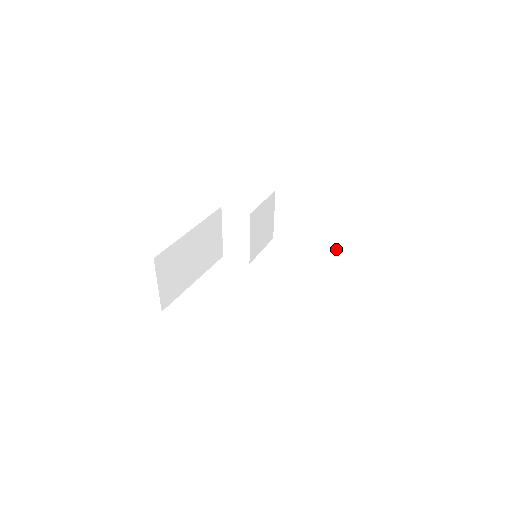
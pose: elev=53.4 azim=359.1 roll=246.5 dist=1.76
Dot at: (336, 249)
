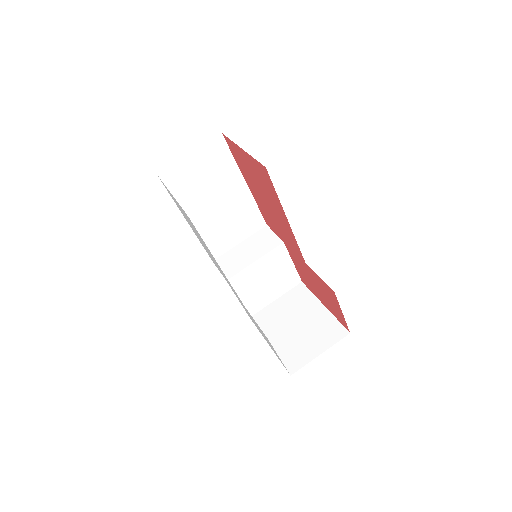
Dot at: (298, 365)
